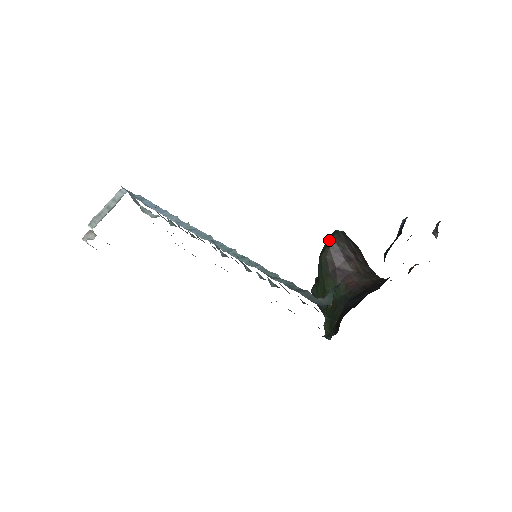
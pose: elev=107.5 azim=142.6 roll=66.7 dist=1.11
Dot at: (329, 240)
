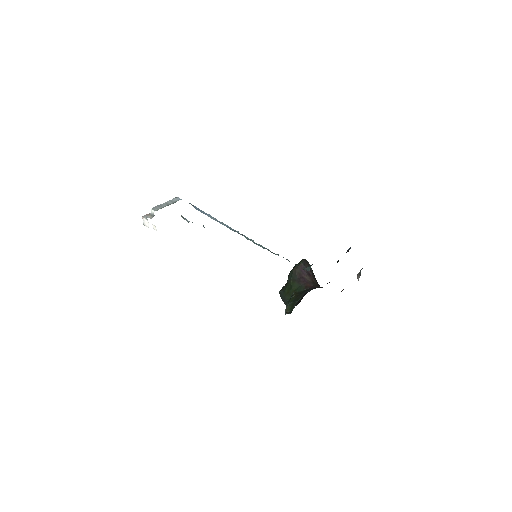
Dot at: (299, 263)
